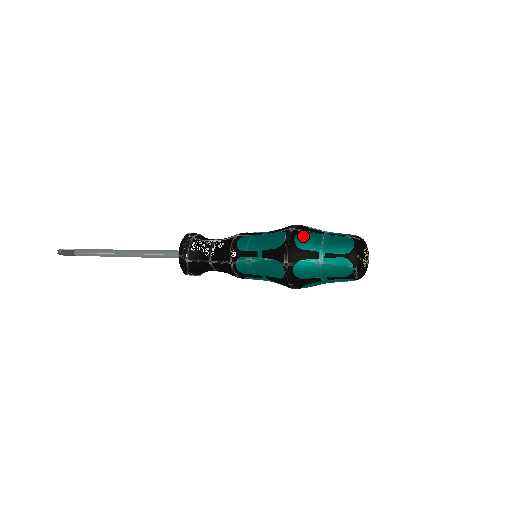
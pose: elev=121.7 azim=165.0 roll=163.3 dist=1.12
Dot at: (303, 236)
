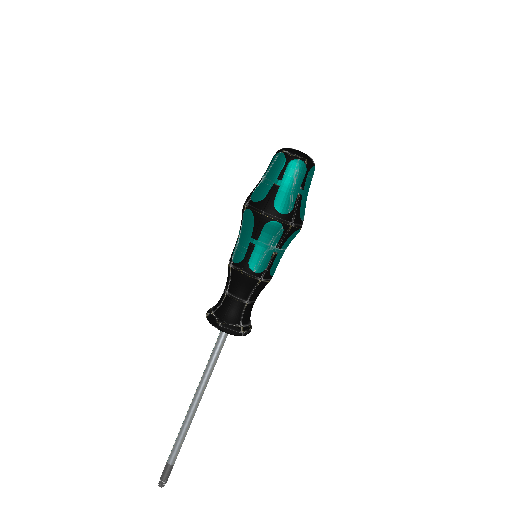
Dot at: occluded
